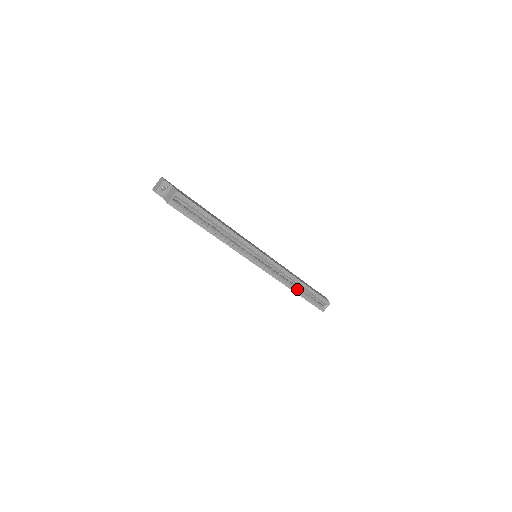
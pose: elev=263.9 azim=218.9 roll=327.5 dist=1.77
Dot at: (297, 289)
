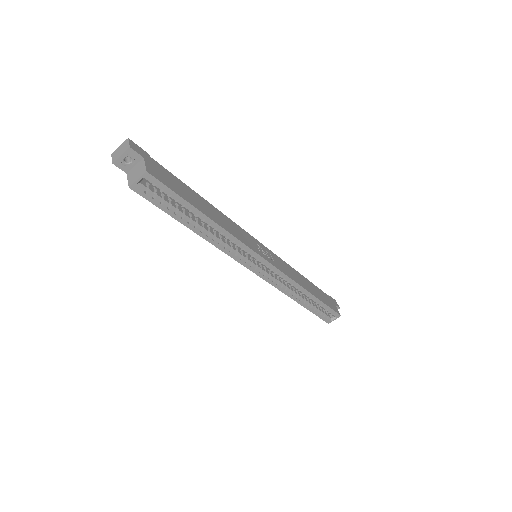
Dot at: (302, 300)
